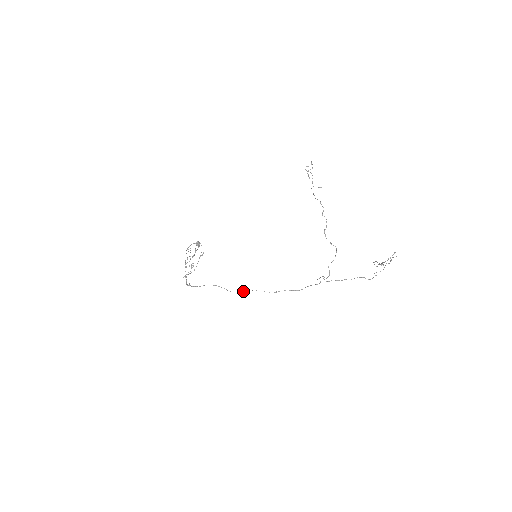
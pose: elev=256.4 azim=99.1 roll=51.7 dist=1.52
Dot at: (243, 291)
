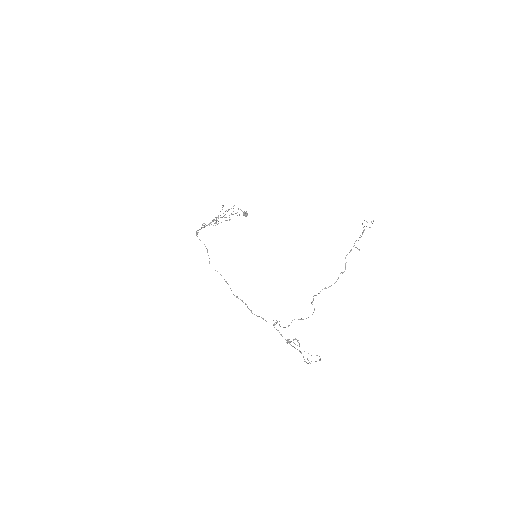
Dot at: occluded
